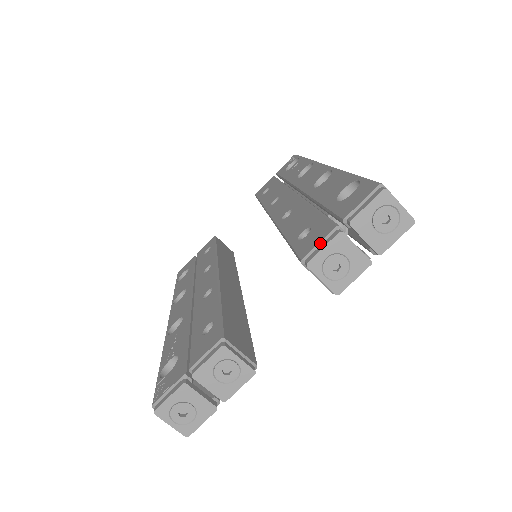
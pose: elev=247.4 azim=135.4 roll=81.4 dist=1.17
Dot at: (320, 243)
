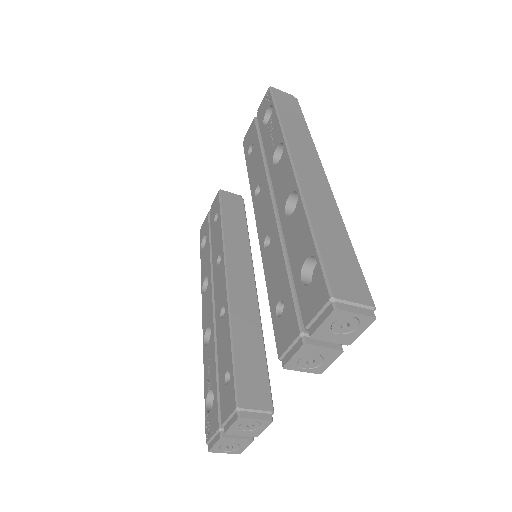
Dot at: (290, 347)
